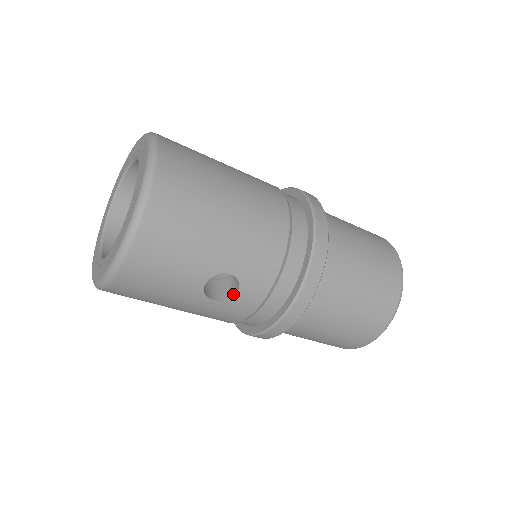
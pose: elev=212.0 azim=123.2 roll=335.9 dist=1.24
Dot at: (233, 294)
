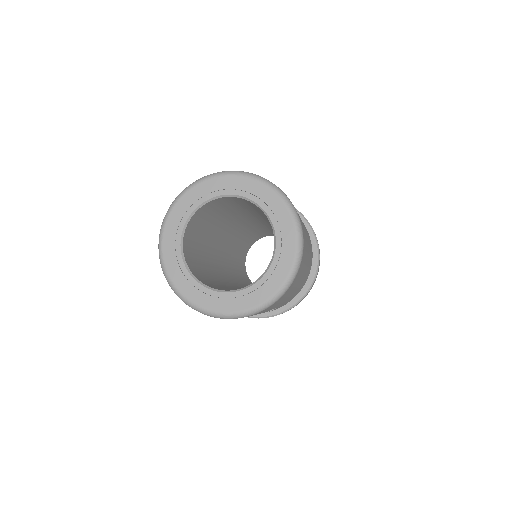
Dot at: occluded
